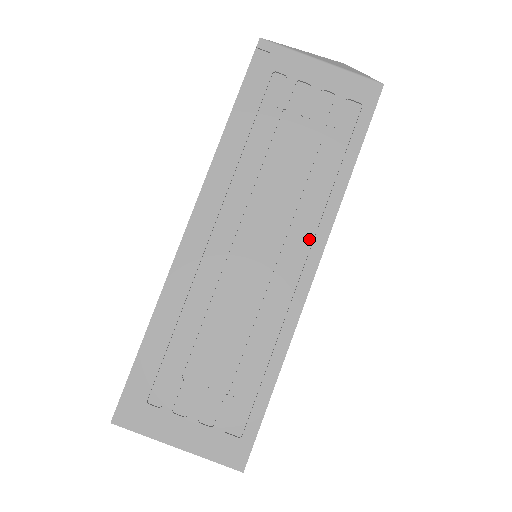
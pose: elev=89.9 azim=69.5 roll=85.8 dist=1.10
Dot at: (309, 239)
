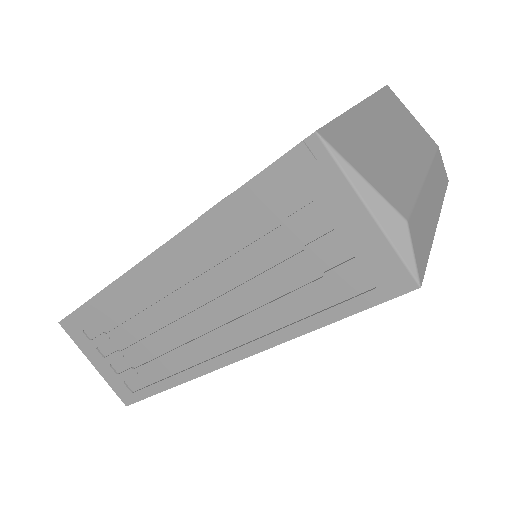
Dot at: (243, 340)
